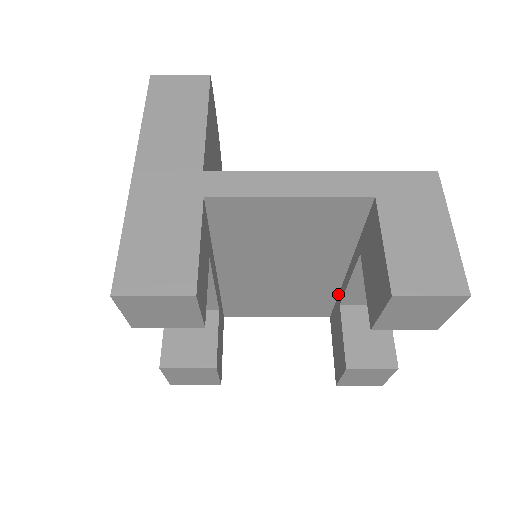
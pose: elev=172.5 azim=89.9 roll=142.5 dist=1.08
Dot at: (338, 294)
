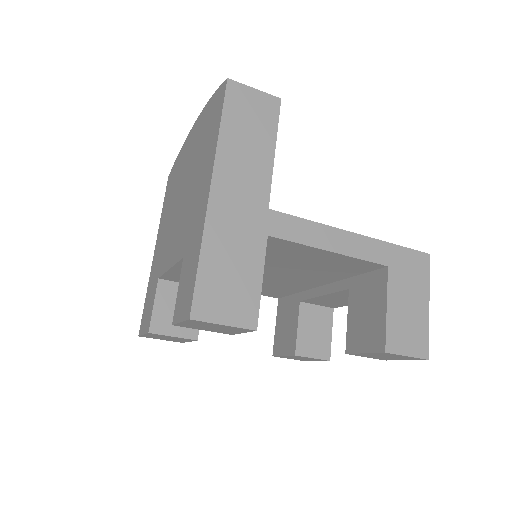
Dot at: (300, 292)
